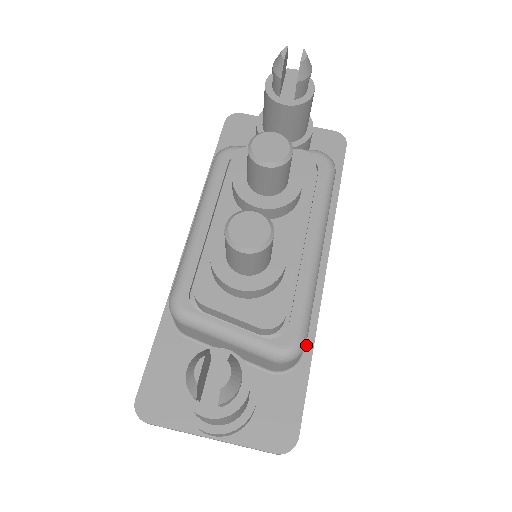
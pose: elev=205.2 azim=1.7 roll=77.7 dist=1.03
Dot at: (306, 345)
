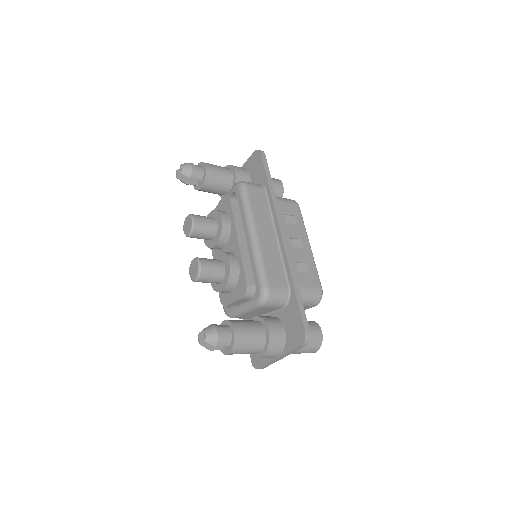
Dot at: (289, 282)
